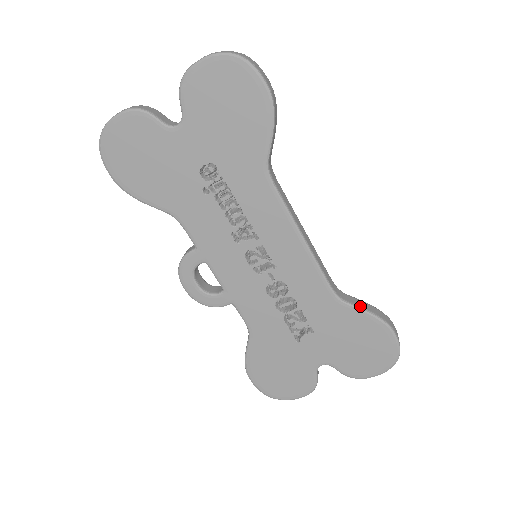
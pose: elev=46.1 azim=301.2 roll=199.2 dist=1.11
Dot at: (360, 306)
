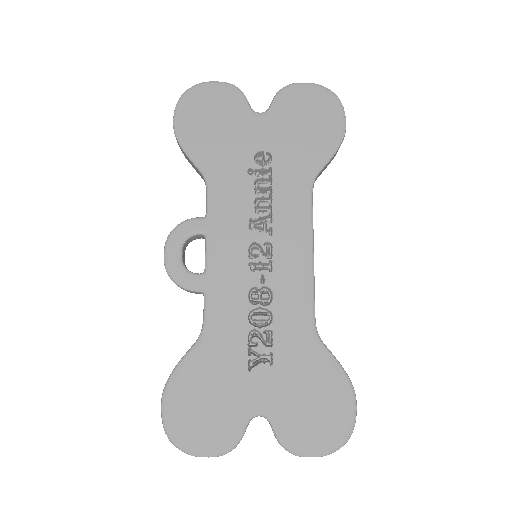
Dot at: occluded
